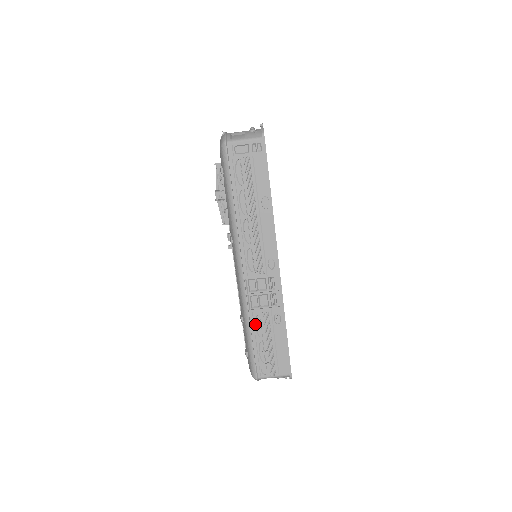
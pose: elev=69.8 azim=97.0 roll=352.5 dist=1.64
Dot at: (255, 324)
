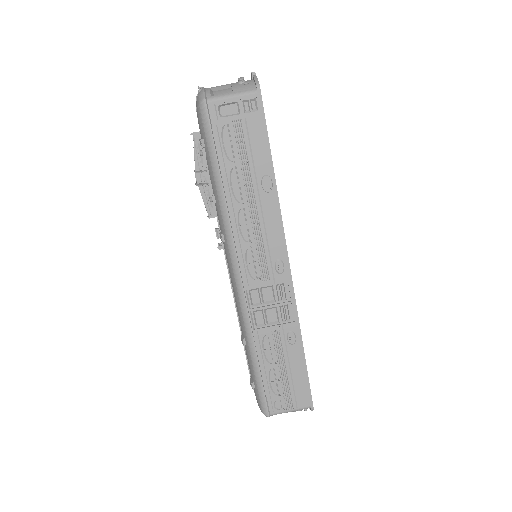
Dot at: (262, 347)
